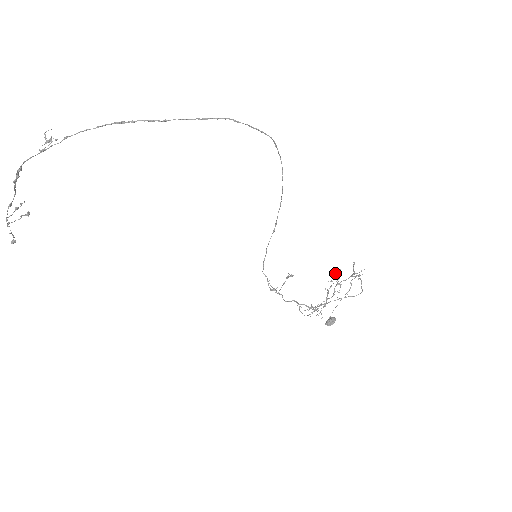
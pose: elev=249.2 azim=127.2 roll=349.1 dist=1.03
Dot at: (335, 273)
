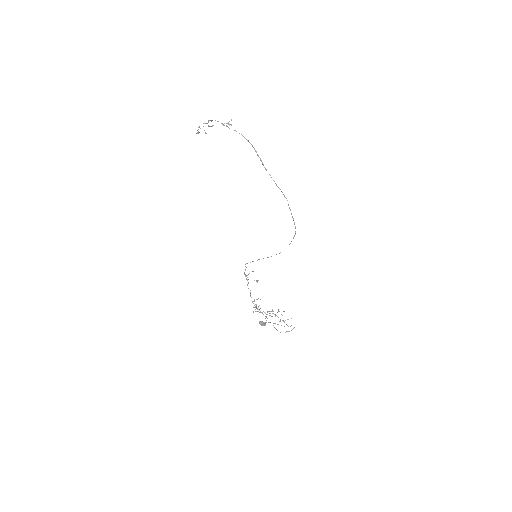
Dot at: occluded
